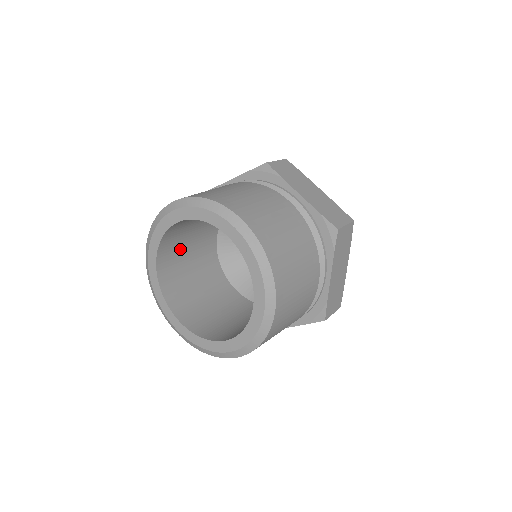
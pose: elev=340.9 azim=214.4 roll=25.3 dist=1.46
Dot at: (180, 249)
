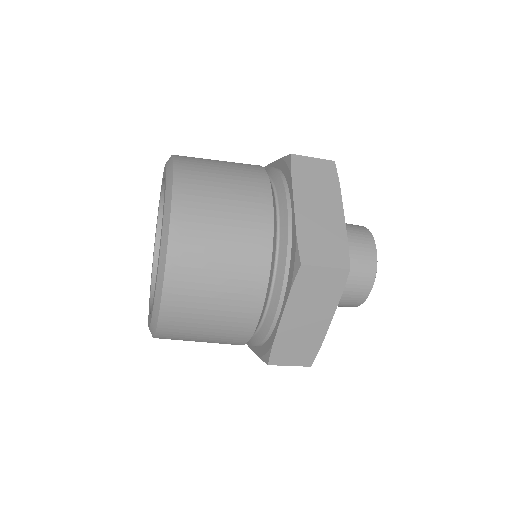
Dot at: occluded
